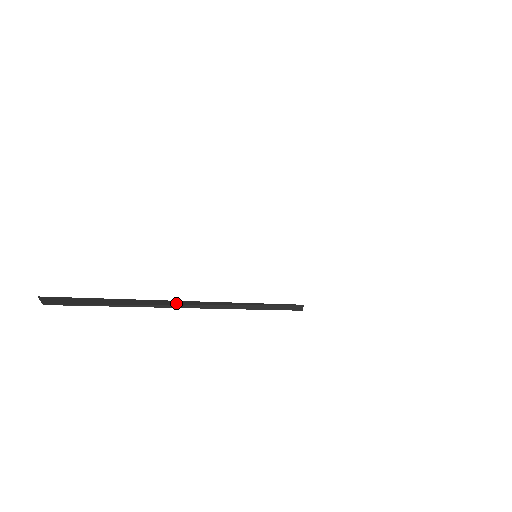
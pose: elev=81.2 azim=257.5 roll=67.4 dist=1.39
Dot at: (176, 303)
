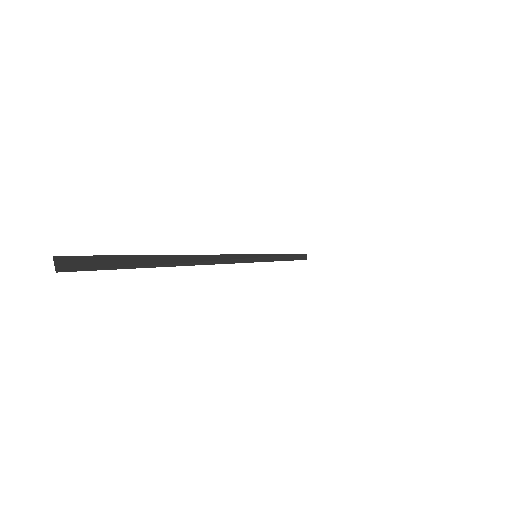
Dot at: (185, 260)
